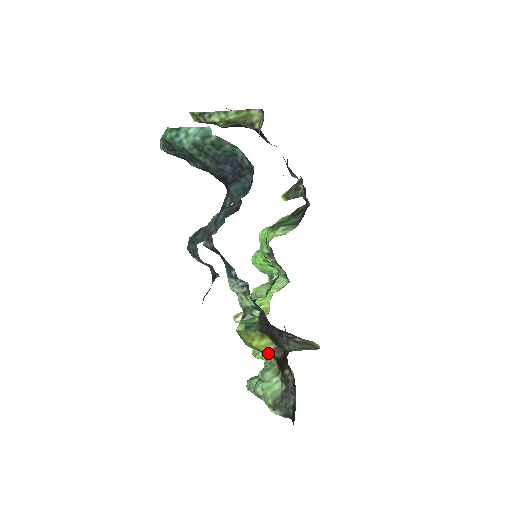
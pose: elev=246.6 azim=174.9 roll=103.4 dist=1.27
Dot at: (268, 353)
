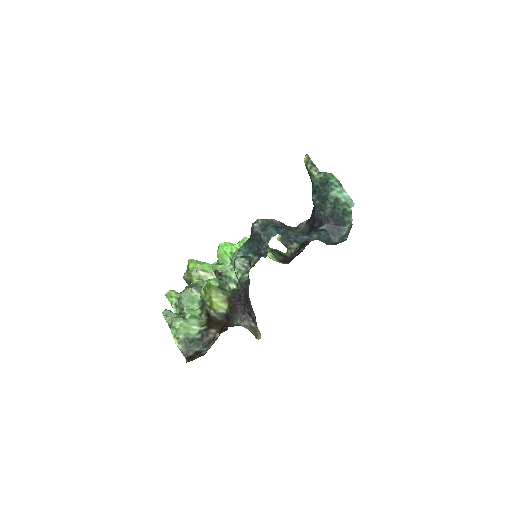
Dot at: (215, 312)
